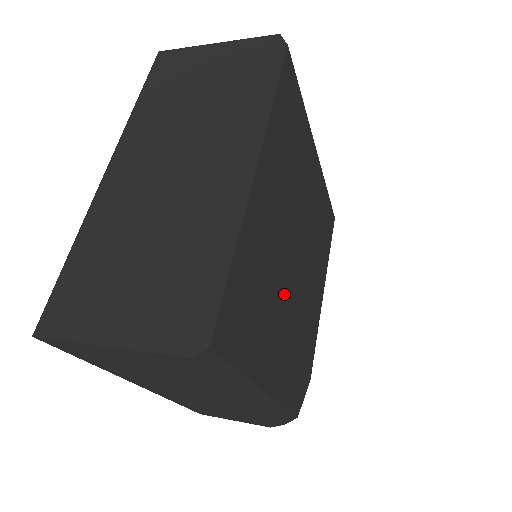
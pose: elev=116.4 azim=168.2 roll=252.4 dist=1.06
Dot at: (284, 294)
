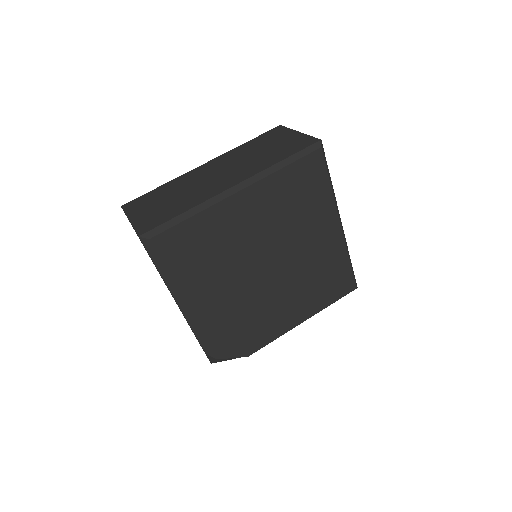
Dot at: (239, 275)
